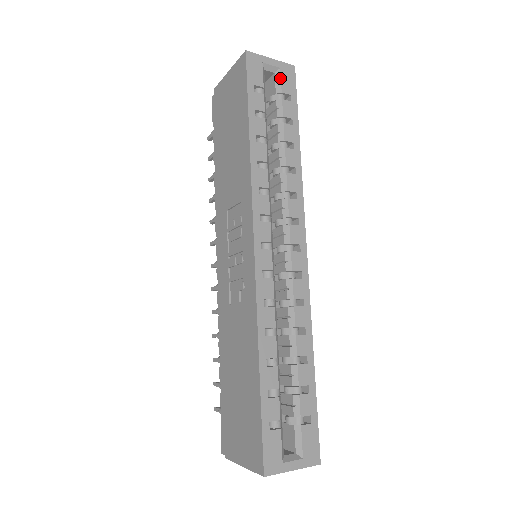
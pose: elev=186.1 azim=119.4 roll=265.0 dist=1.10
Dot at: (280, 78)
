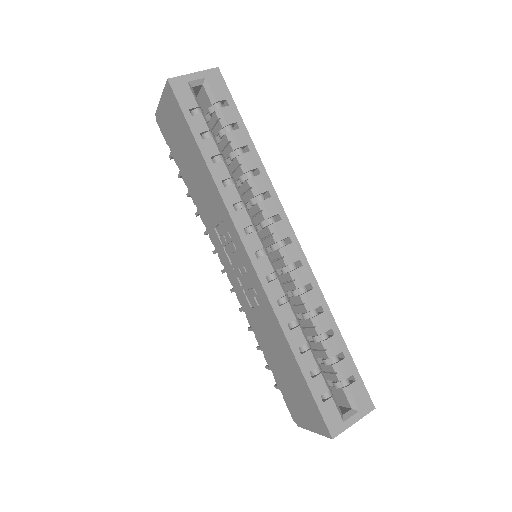
Dot at: (210, 88)
